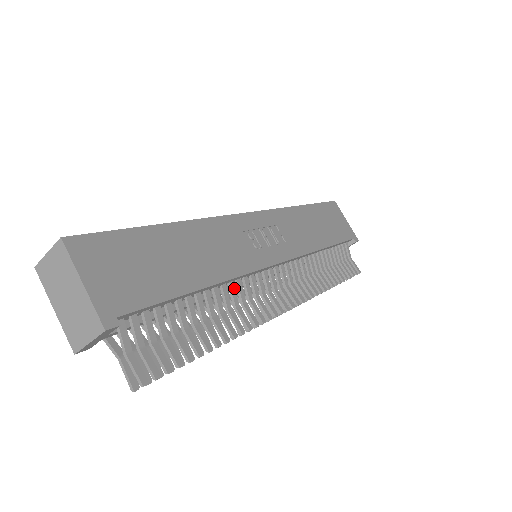
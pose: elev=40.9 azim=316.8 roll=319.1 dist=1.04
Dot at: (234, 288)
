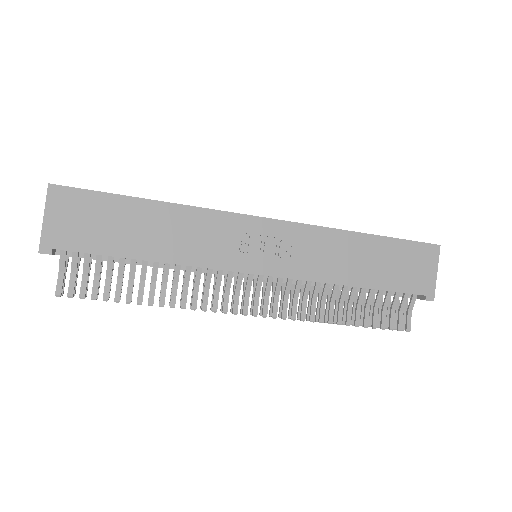
Dot at: (190, 272)
